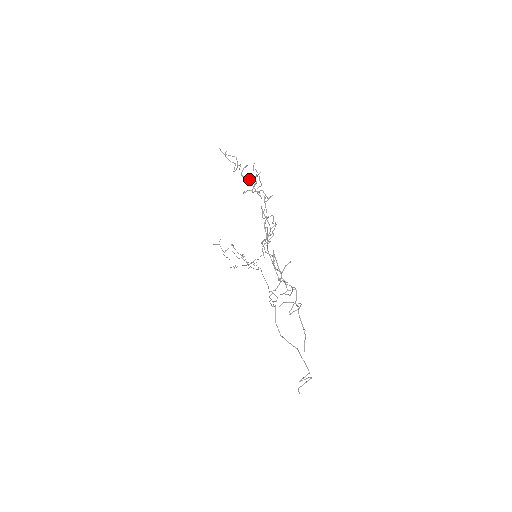
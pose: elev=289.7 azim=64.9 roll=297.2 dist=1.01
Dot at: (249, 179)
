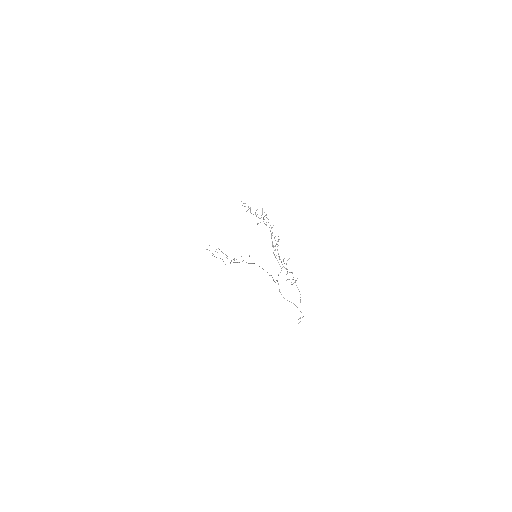
Dot at: occluded
